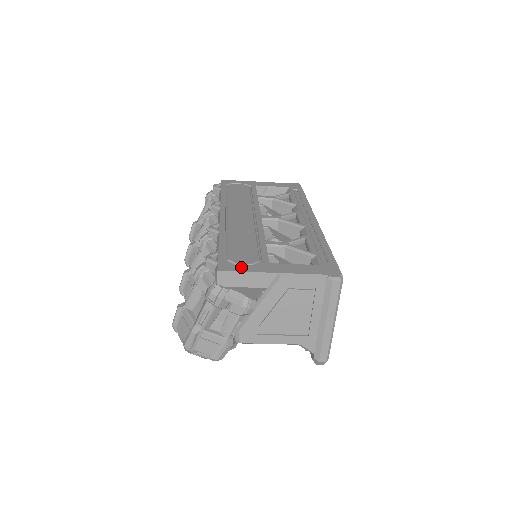
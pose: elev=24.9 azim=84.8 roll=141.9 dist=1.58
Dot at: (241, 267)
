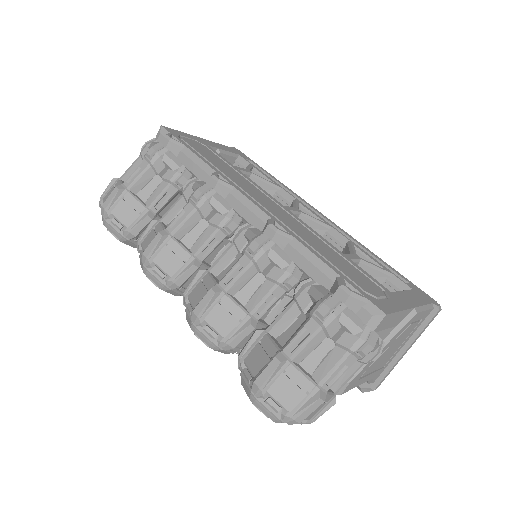
Dot at: (389, 303)
